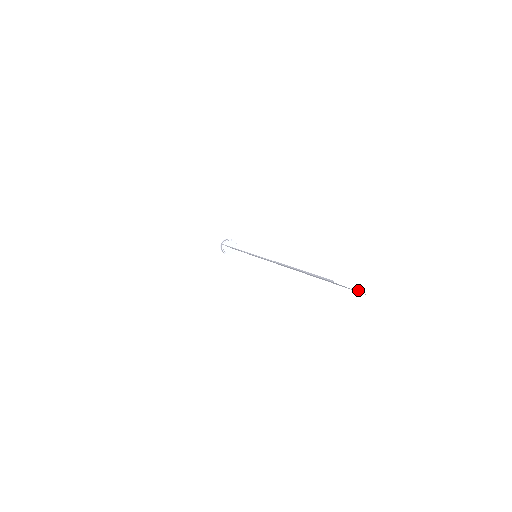
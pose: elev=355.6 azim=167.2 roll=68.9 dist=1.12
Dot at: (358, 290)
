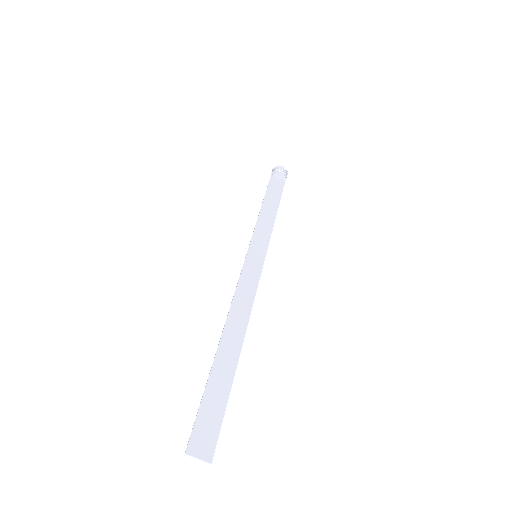
Dot at: (203, 460)
